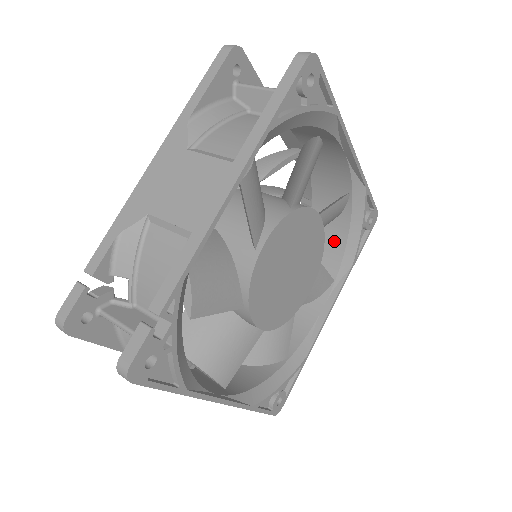
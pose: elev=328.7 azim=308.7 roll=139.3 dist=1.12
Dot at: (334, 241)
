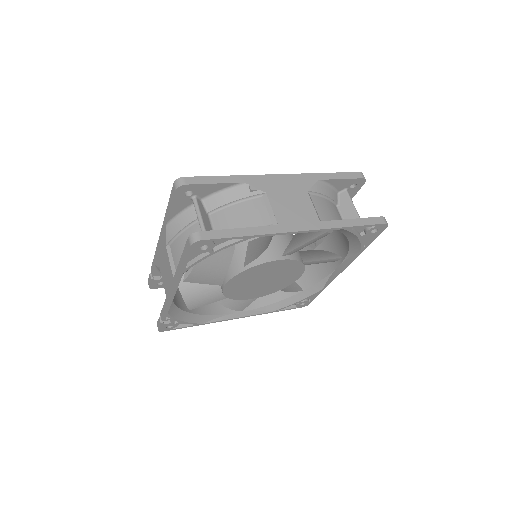
Dot at: occluded
